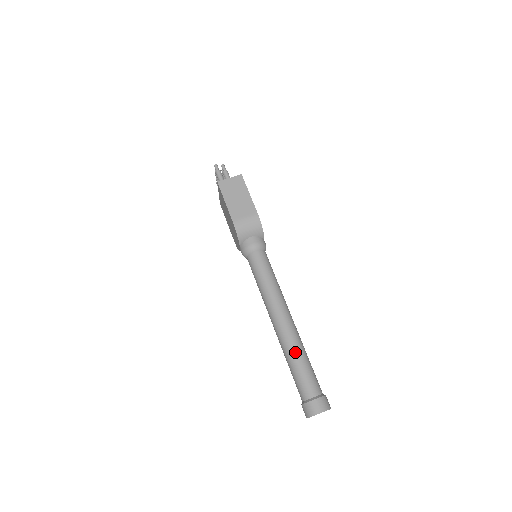
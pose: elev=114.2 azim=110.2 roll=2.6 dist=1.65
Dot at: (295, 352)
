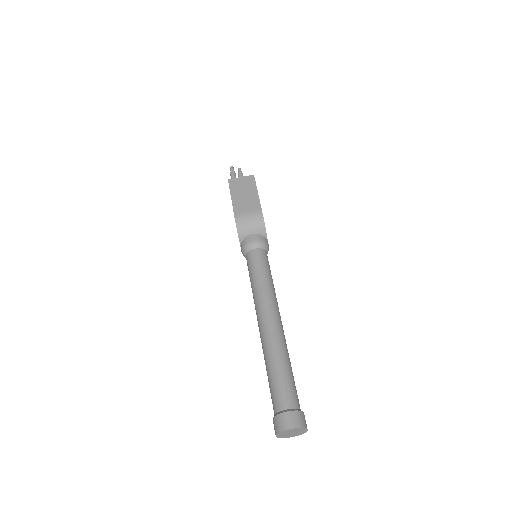
Dot at: (275, 356)
